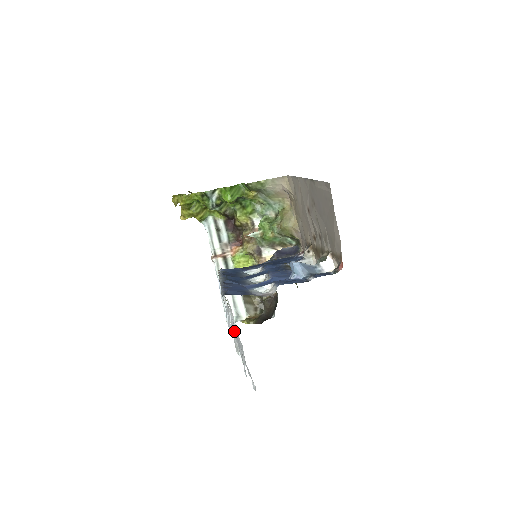
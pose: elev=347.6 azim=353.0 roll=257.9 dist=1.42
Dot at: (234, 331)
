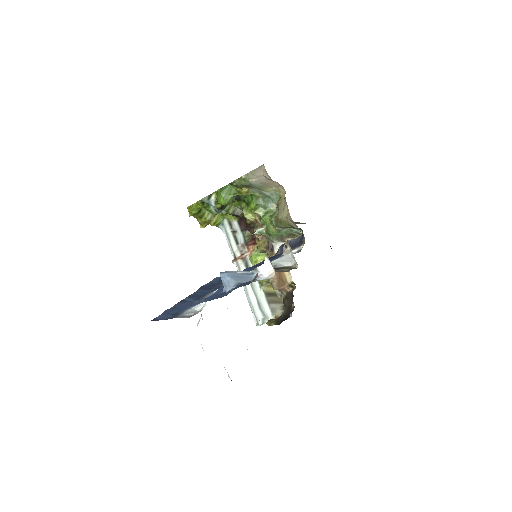
Dot at: occluded
